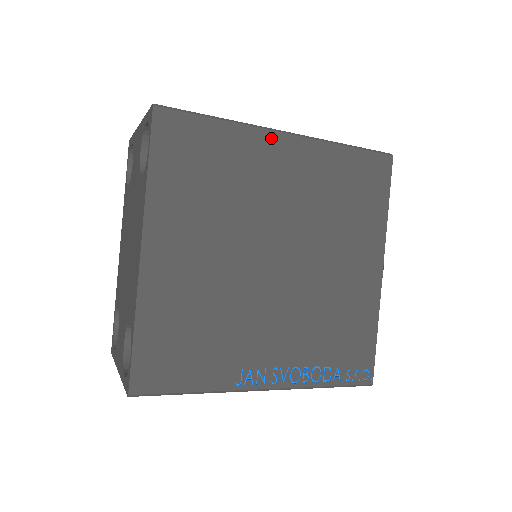
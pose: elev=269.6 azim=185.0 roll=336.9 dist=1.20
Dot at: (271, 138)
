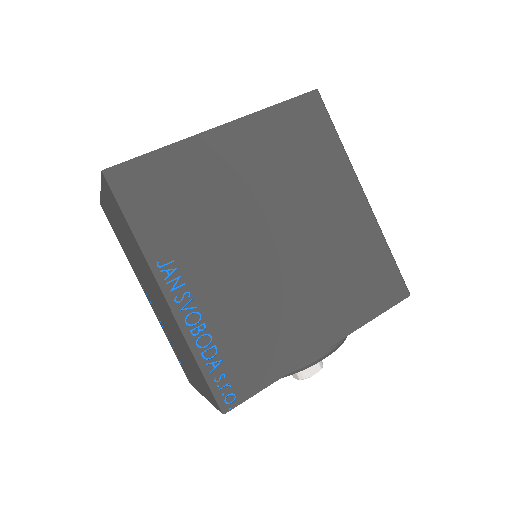
Dot at: (353, 183)
